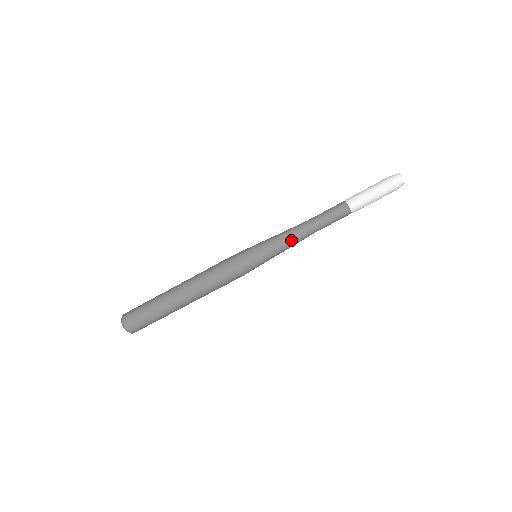
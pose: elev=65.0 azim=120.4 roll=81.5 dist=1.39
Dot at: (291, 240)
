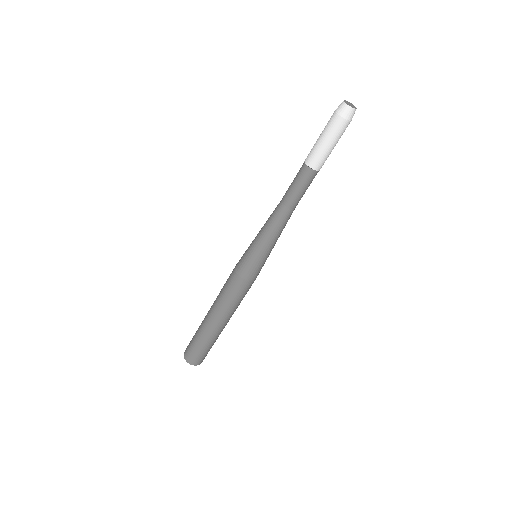
Dot at: (281, 230)
